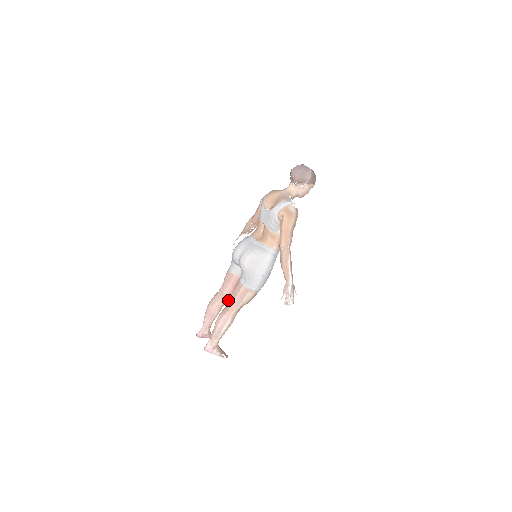
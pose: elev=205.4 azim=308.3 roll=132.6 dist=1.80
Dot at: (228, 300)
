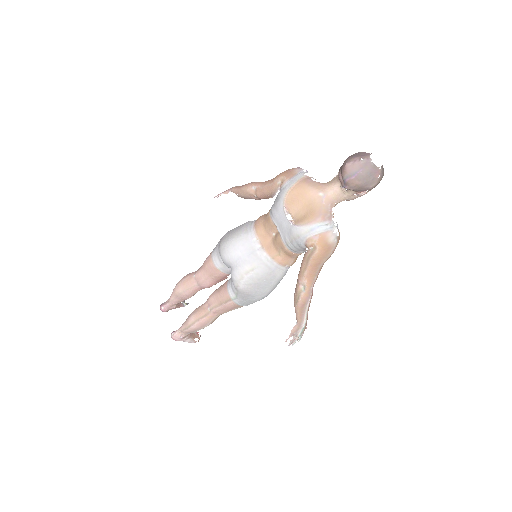
Dot at: (208, 300)
